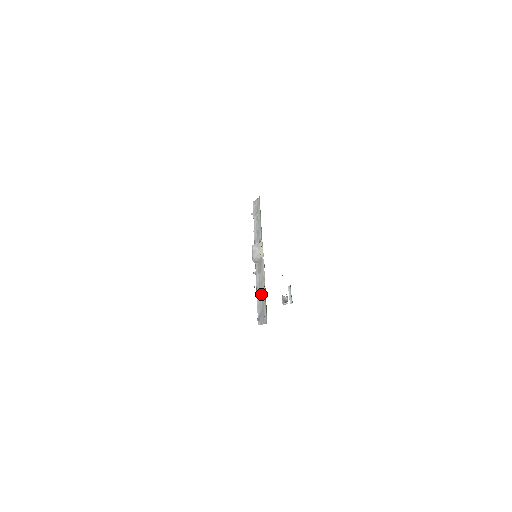
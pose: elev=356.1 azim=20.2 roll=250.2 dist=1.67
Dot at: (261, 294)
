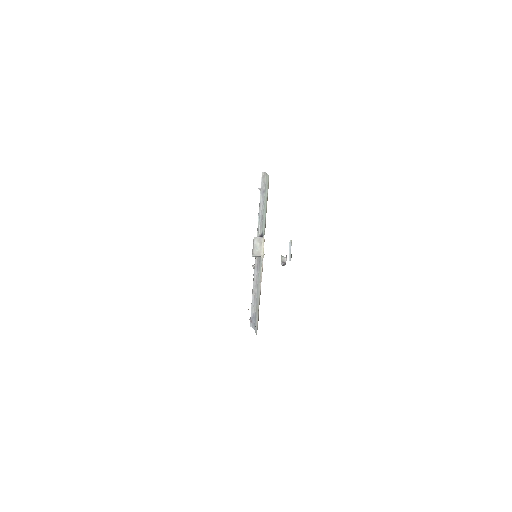
Dot at: (256, 296)
